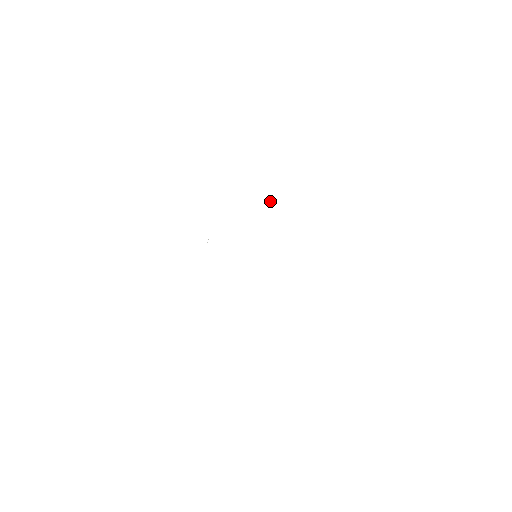
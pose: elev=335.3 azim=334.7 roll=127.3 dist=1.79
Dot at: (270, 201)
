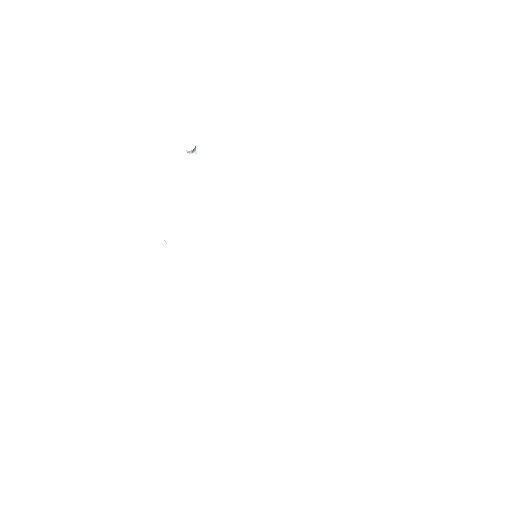
Dot at: occluded
